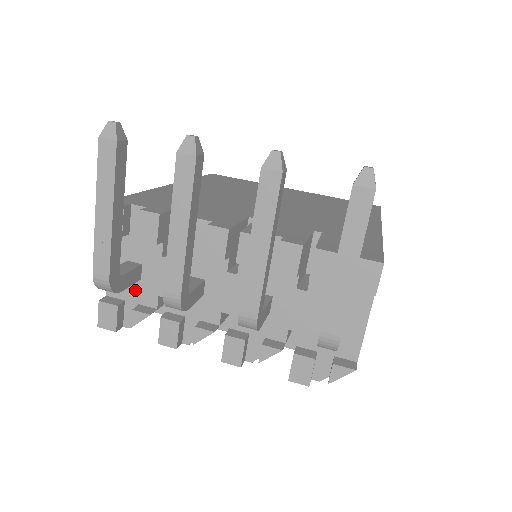
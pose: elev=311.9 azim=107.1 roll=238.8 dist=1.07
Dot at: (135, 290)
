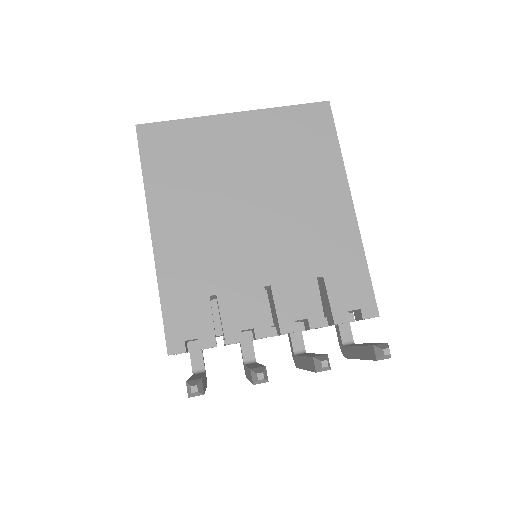
Dot at: occluded
